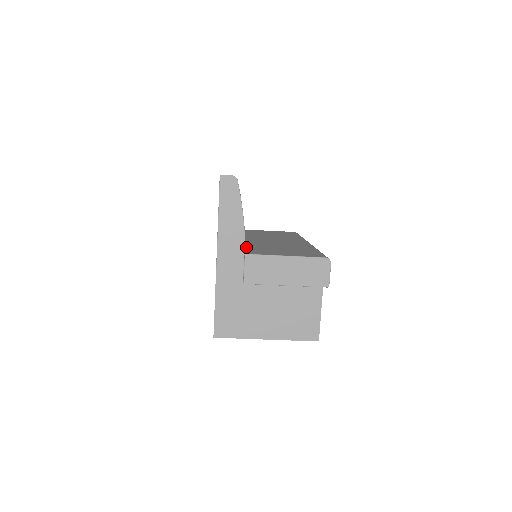
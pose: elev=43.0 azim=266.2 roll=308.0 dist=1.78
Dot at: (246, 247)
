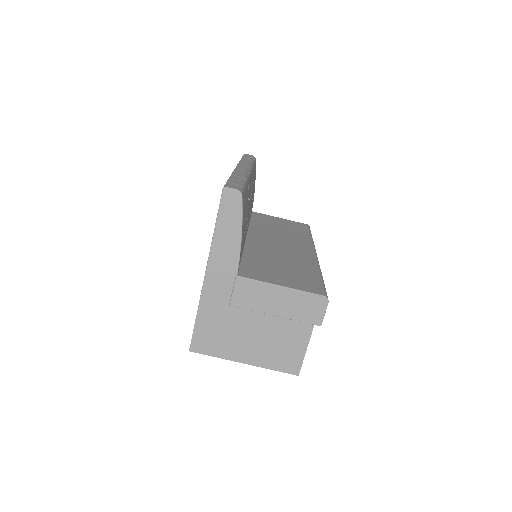
Dot at: (242, 258)
